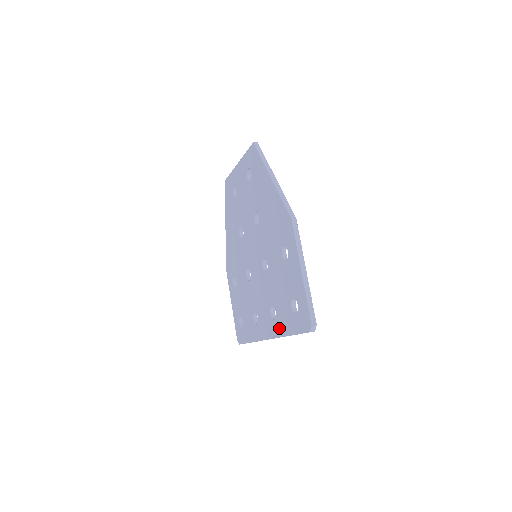
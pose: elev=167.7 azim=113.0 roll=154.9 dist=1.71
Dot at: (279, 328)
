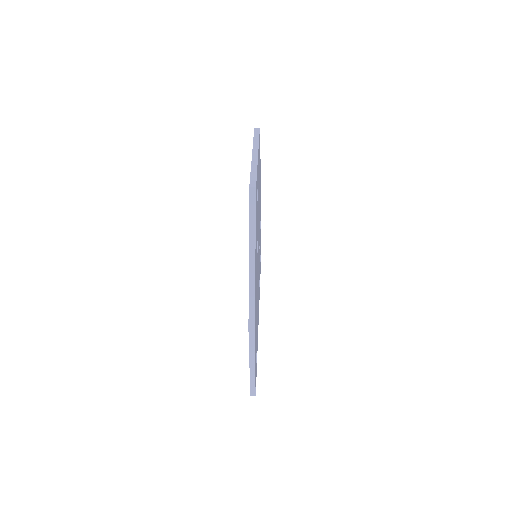
Dot at: occluded
